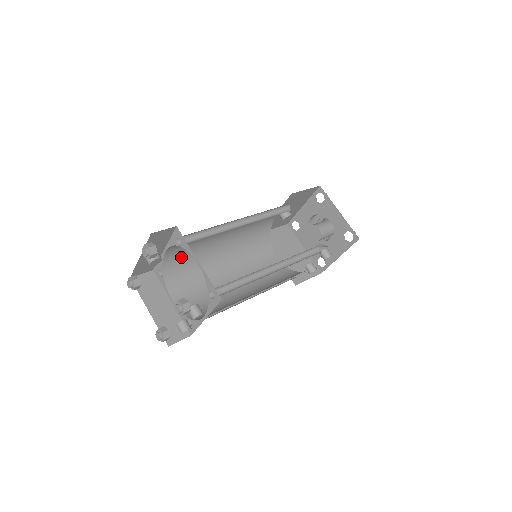
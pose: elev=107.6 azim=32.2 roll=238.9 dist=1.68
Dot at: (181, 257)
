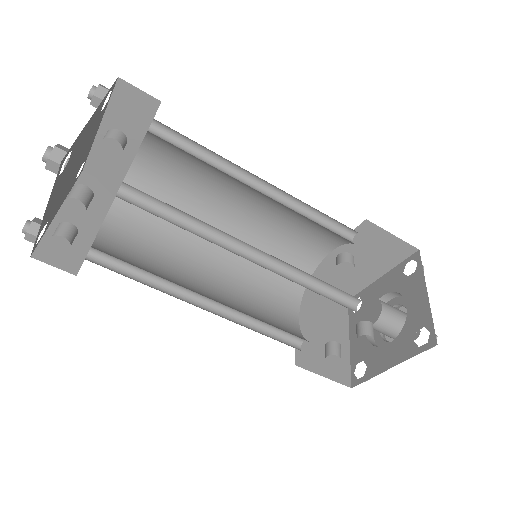
Dot at: (159, 188)
